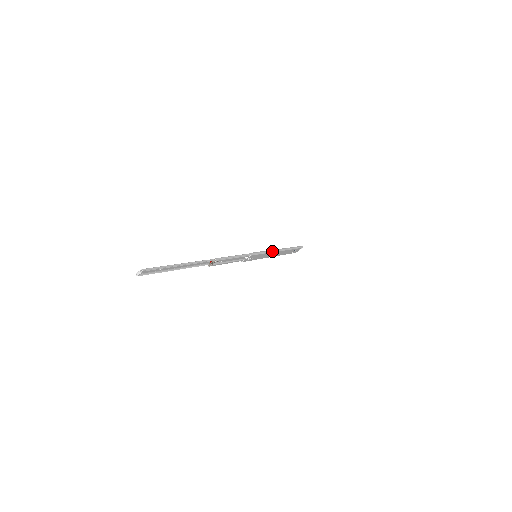
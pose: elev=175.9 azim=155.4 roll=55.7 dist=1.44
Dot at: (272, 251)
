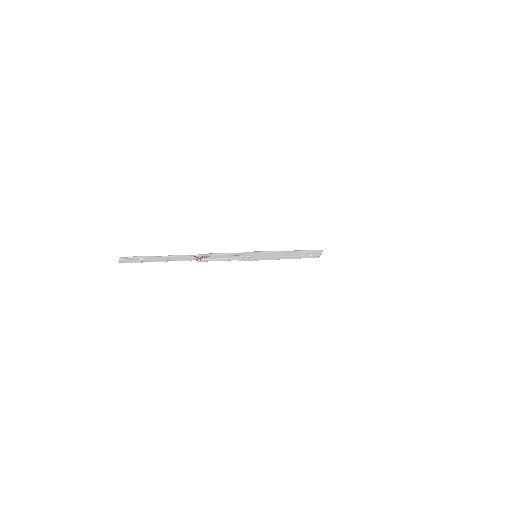
Dot at: (275, 252)
